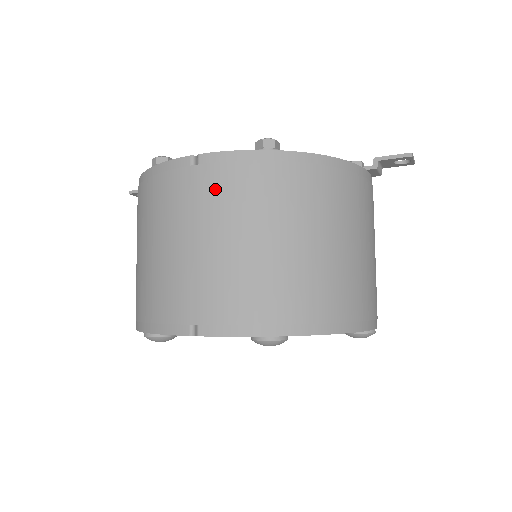
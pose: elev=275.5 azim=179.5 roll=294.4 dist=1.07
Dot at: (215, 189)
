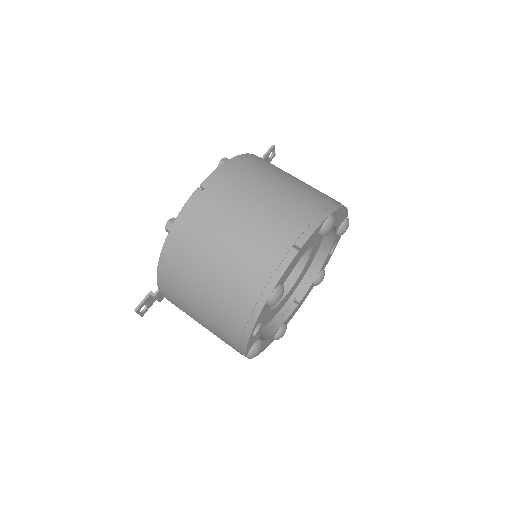
Dot at: (229, 187)
